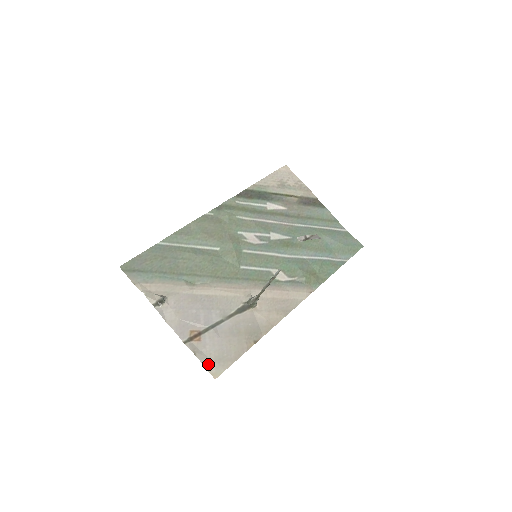
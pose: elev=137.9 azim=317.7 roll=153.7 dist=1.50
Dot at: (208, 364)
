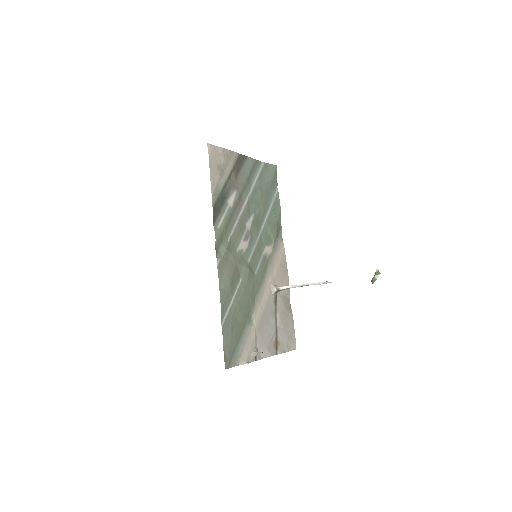
Dot at: (290, 348)
